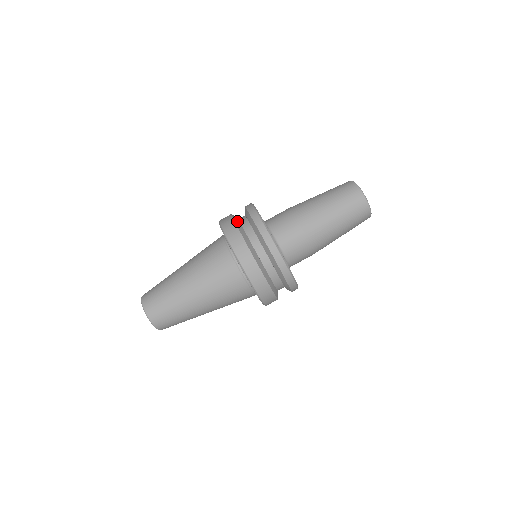
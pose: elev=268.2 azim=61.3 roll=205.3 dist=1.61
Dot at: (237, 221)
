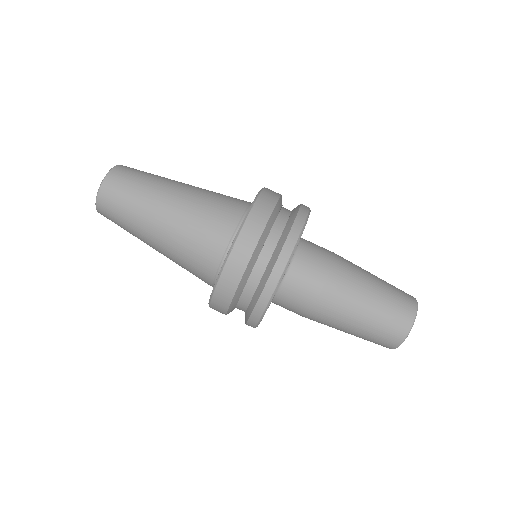
Dot at: (258, 250)
